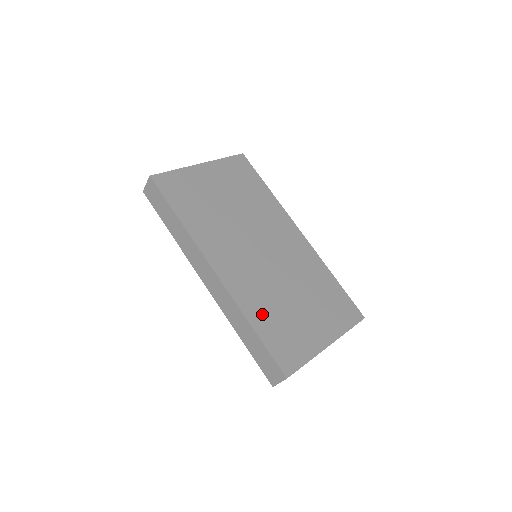
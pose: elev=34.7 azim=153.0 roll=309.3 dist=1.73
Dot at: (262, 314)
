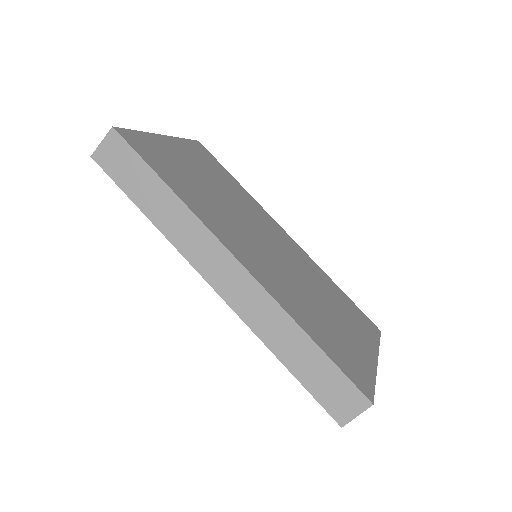
Dot at: (308, 320)
